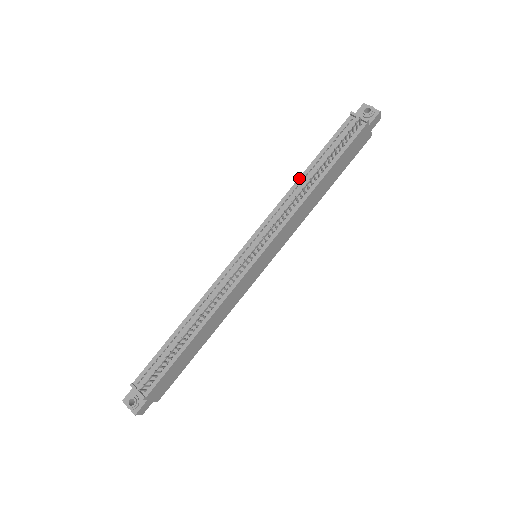
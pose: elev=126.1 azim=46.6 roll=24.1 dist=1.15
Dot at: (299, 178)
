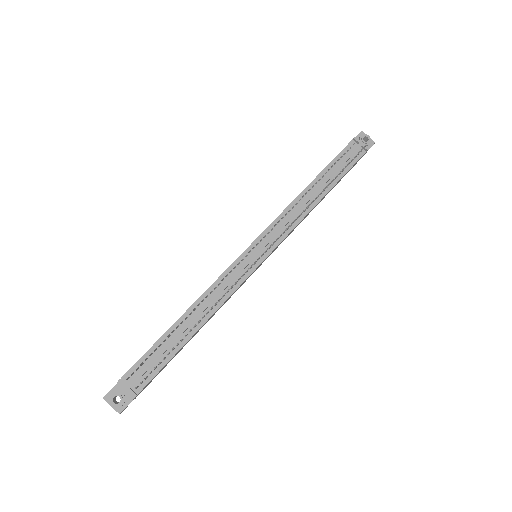
Dot at: (306, 188)
